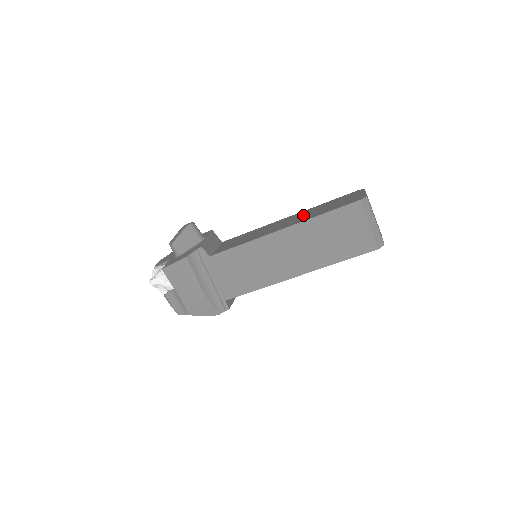
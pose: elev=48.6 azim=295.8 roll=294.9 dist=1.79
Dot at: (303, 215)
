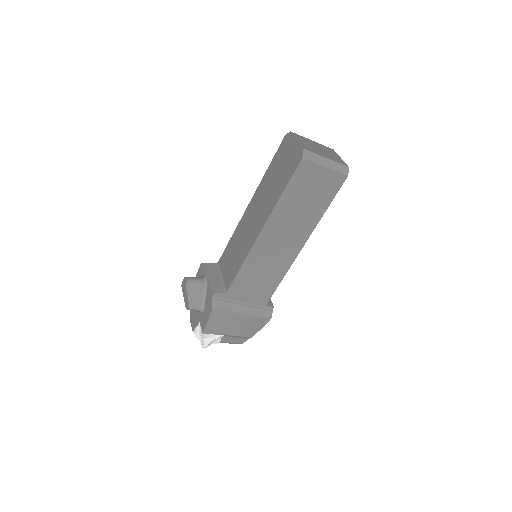
Dot at: (263, 199)
